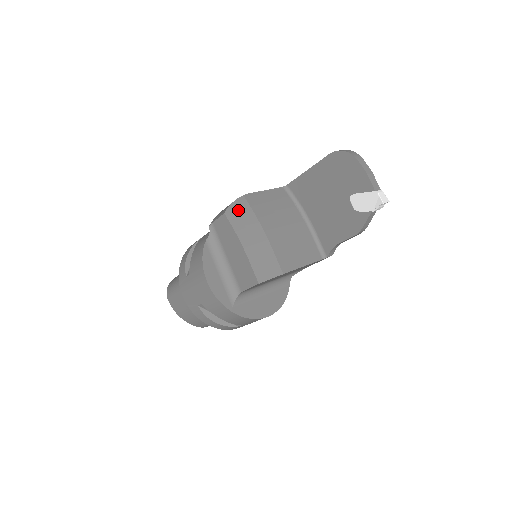
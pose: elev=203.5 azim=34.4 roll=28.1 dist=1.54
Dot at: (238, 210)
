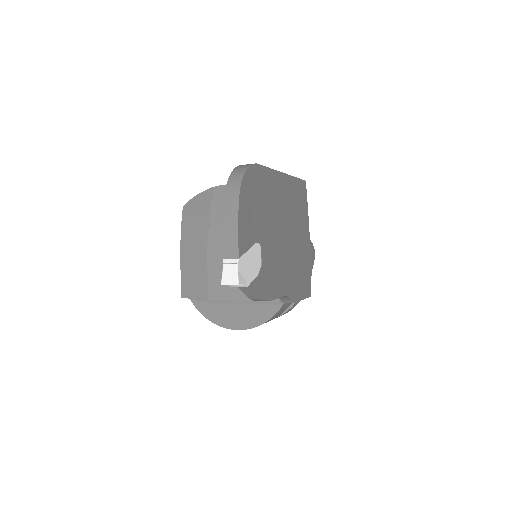
Dot at: (197, 206)
